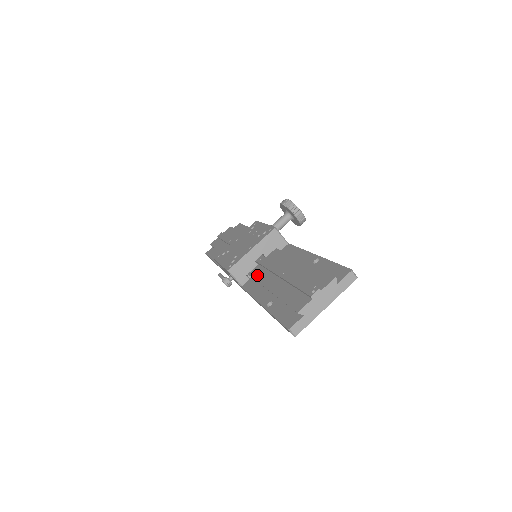
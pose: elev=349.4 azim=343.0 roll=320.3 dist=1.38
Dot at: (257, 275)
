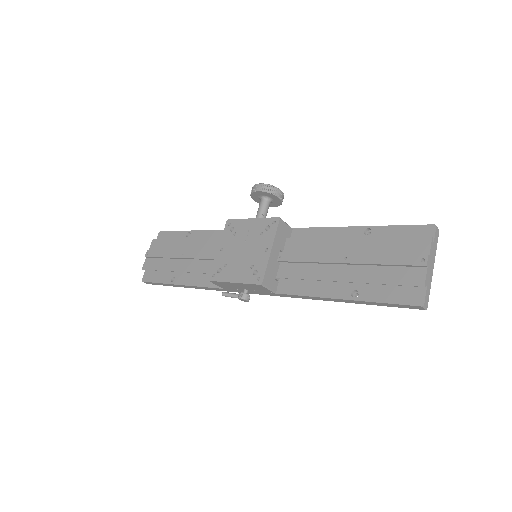
Dot at: (296, 274)
